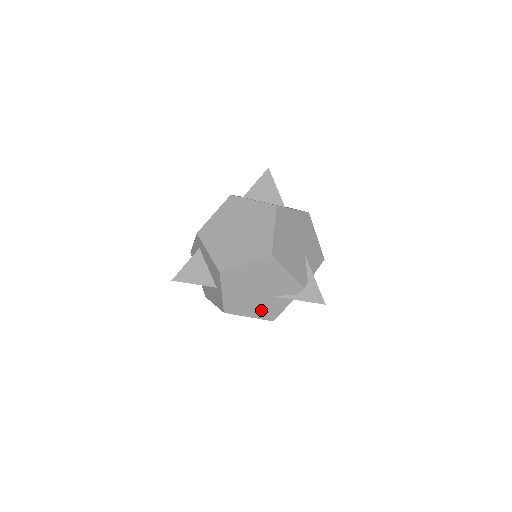
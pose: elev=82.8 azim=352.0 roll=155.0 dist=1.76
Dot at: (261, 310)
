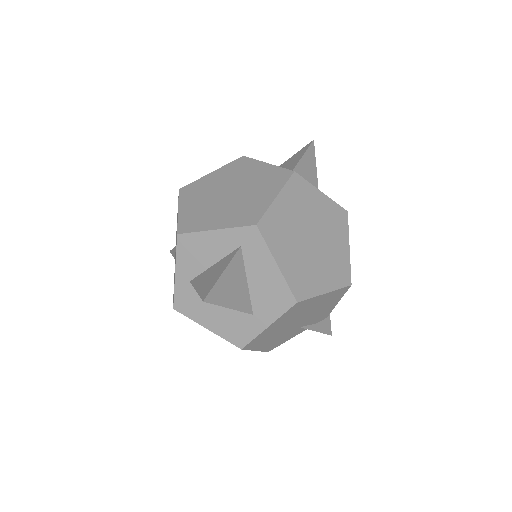
Dot at: (274, 342)
